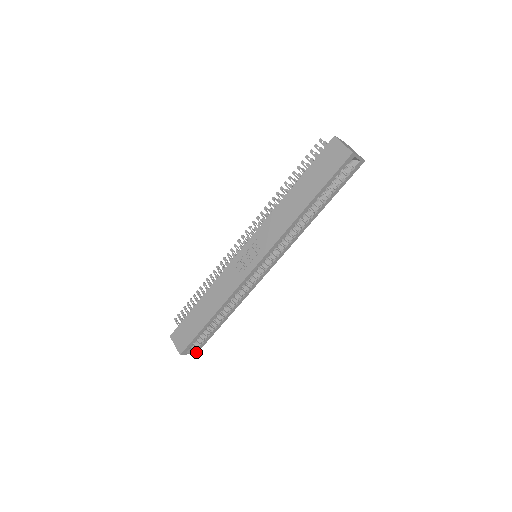
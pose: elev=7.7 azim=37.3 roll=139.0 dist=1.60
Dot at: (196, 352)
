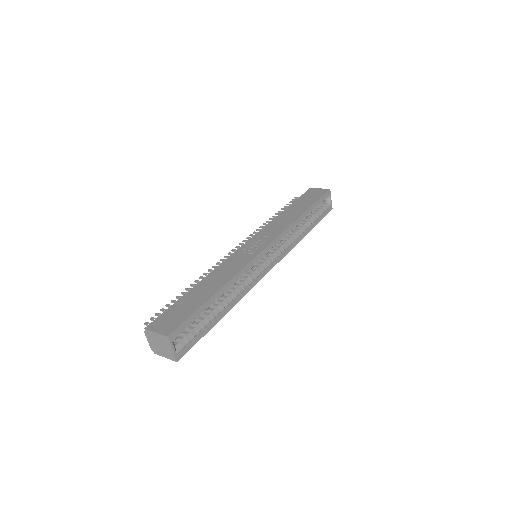
Dot at: (178, 358)
